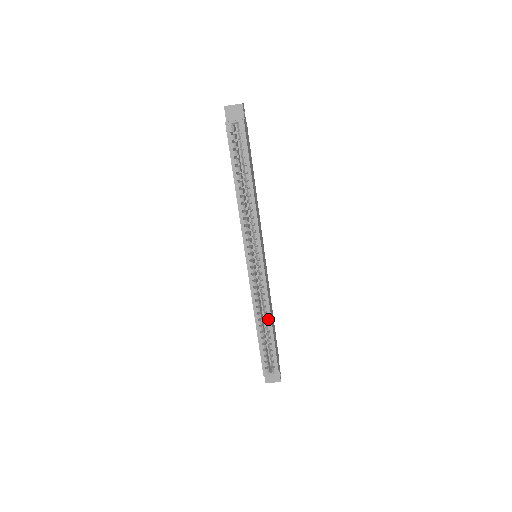
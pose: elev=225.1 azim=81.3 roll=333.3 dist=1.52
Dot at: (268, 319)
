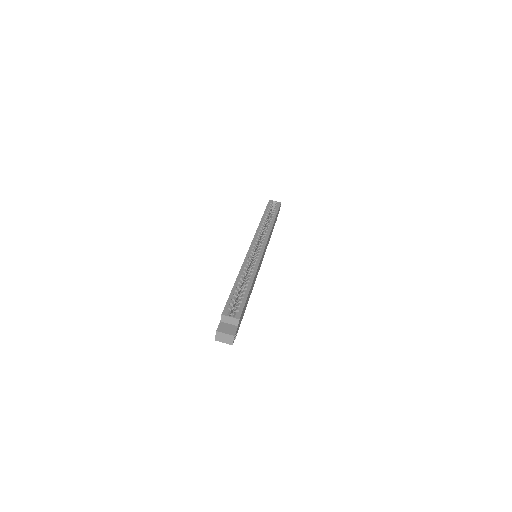
Dot at: (251, 278)
